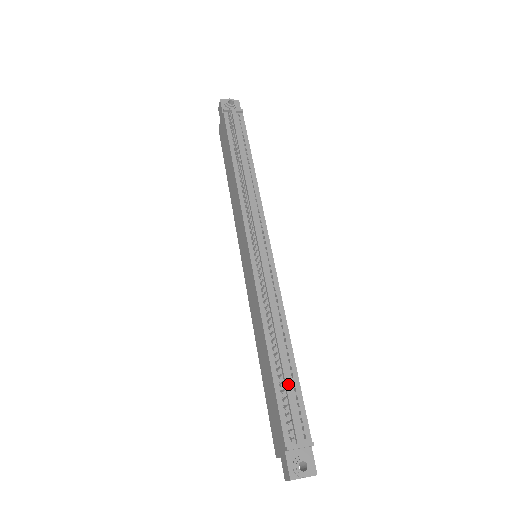
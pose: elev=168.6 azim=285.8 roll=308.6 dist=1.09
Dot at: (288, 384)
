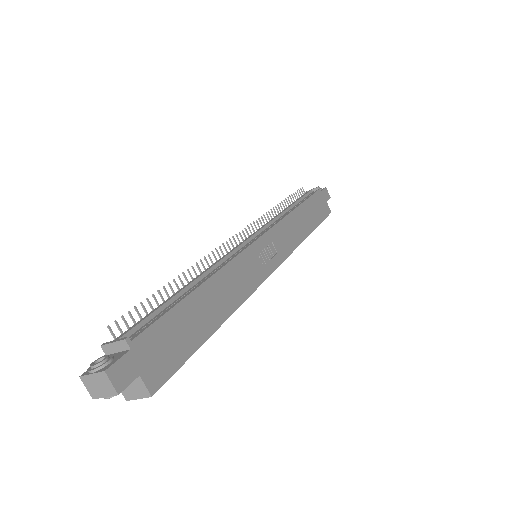
Dot at: (163, 303)
